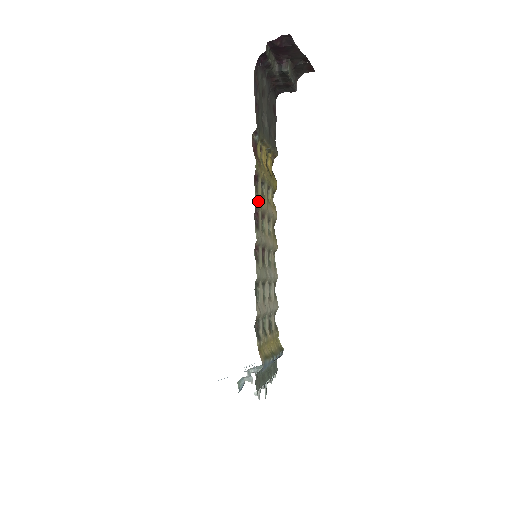
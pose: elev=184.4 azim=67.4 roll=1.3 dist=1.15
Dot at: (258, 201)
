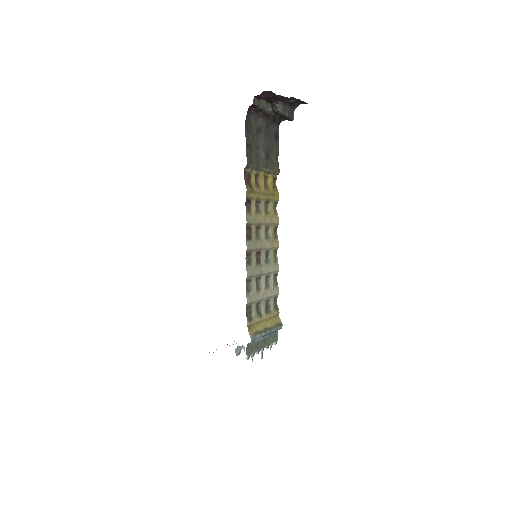
Dot at: (250, 219)
